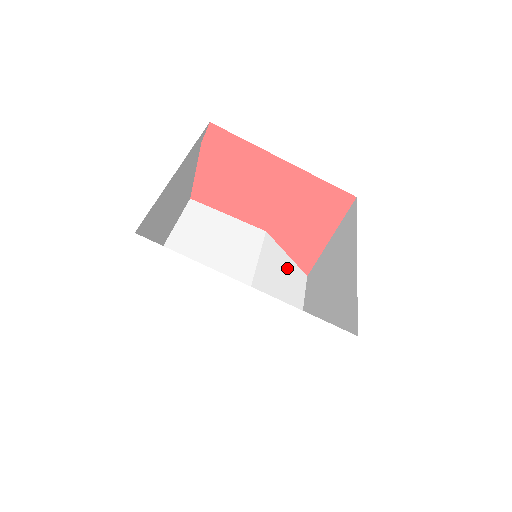
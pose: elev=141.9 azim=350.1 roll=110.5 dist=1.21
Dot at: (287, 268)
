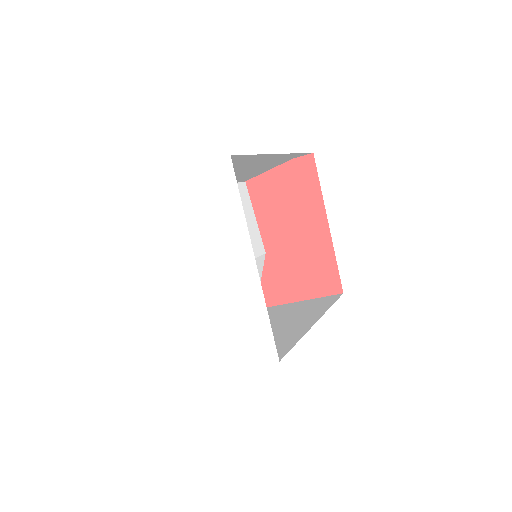
Dot at: occluded
